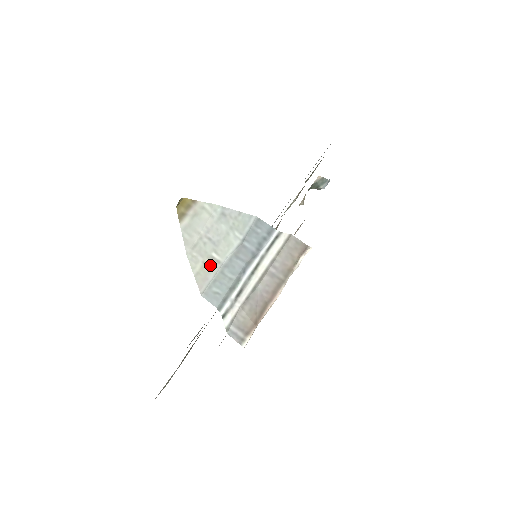
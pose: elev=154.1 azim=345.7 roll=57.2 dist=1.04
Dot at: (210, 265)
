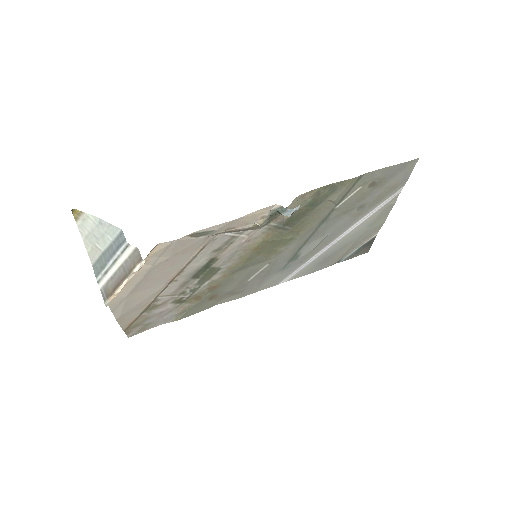
Dot at: (96, 250)
